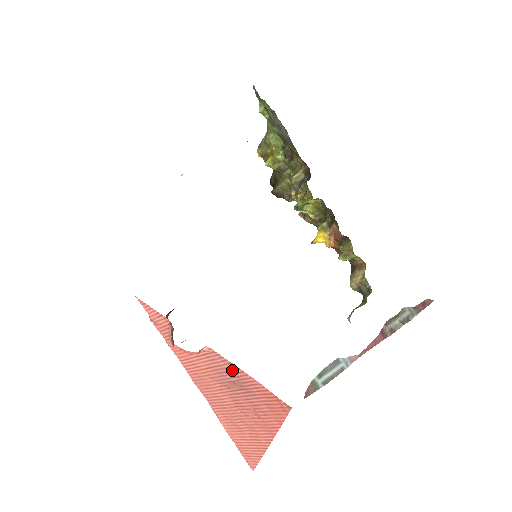
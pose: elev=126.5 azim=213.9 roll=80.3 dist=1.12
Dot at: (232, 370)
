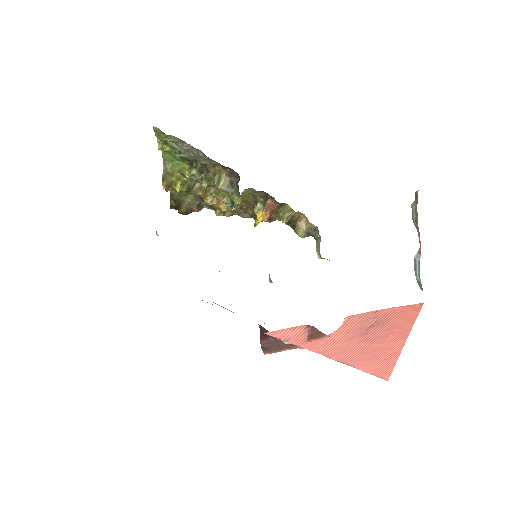
Dot at: (370, 317)
